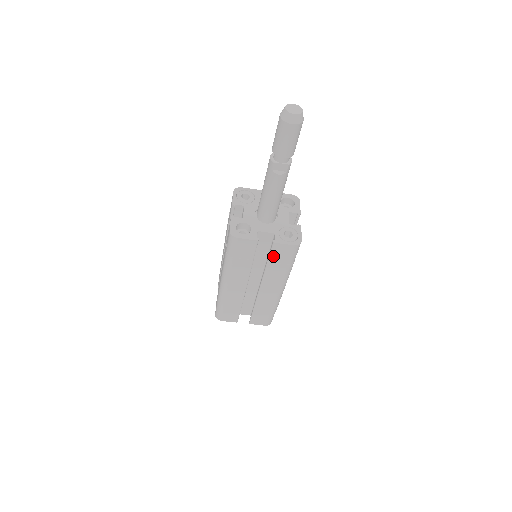
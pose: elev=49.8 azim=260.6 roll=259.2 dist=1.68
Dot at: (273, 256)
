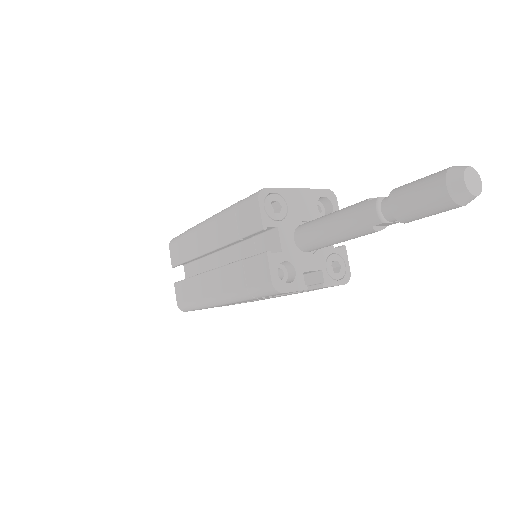
Dot at: occluded
